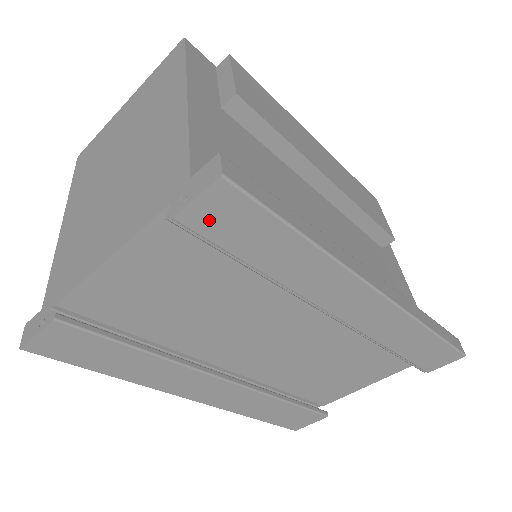
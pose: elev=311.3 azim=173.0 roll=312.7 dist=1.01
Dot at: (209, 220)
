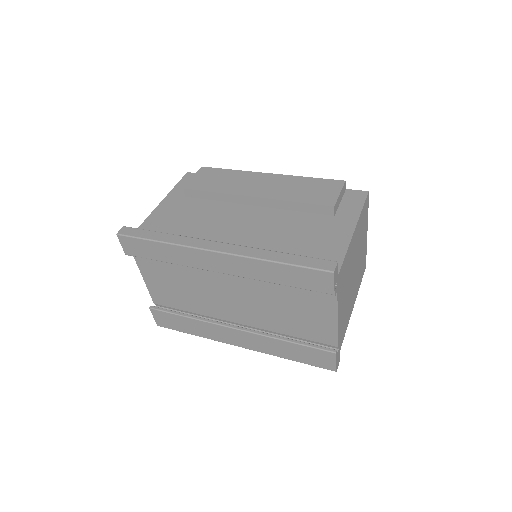
Dot at: (132, 250)
